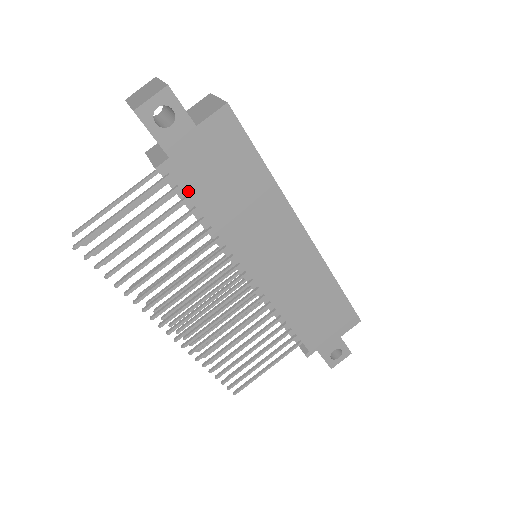
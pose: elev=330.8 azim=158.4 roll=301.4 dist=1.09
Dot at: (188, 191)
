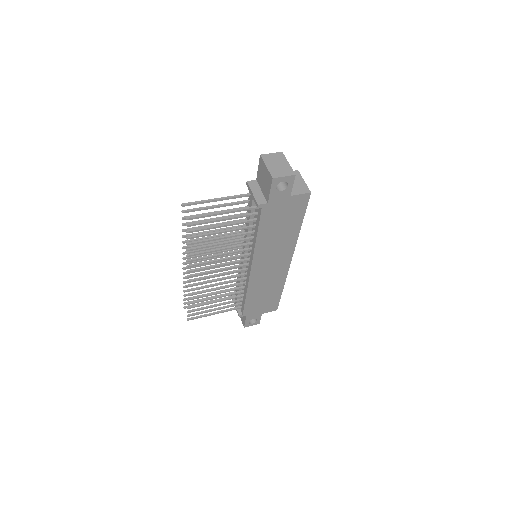
Dot at: (262, 220)
